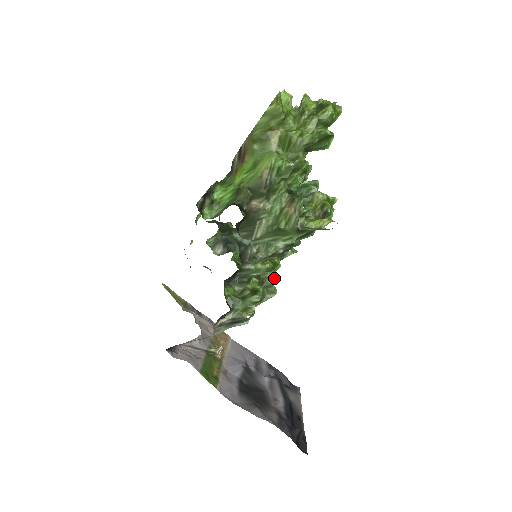
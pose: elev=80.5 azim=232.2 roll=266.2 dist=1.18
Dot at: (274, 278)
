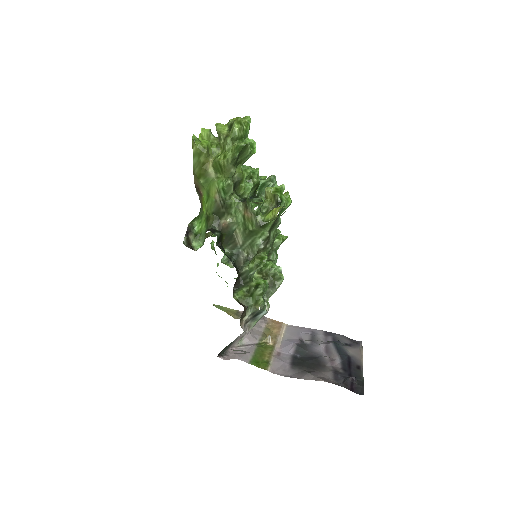
Dot at: (275, 267)
